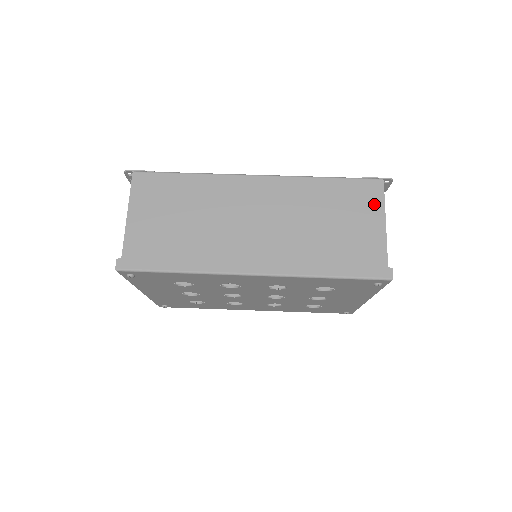
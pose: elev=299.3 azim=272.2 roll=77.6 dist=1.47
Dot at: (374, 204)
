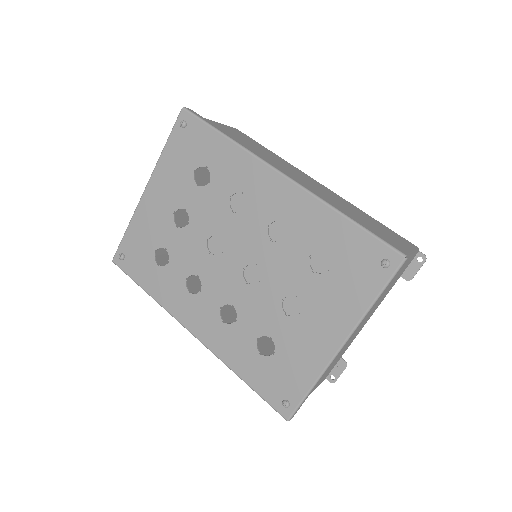
Dot at: (406, 244)
